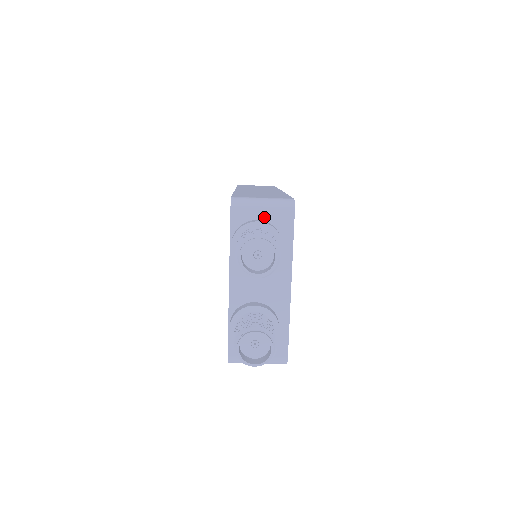
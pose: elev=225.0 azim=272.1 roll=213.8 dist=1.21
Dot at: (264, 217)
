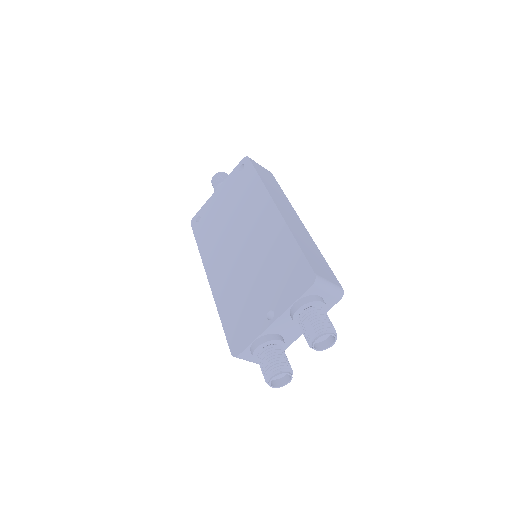
Dot at: (324, 296)
